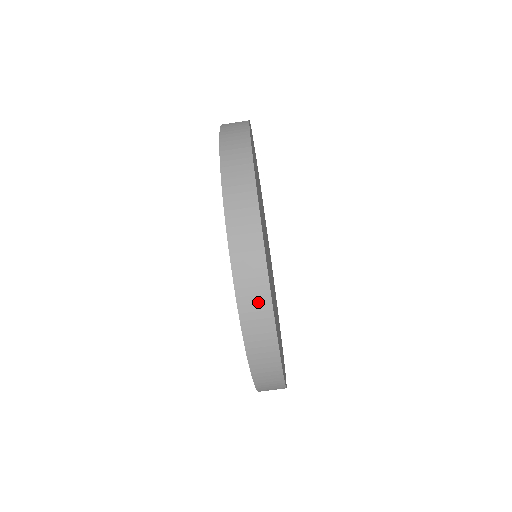
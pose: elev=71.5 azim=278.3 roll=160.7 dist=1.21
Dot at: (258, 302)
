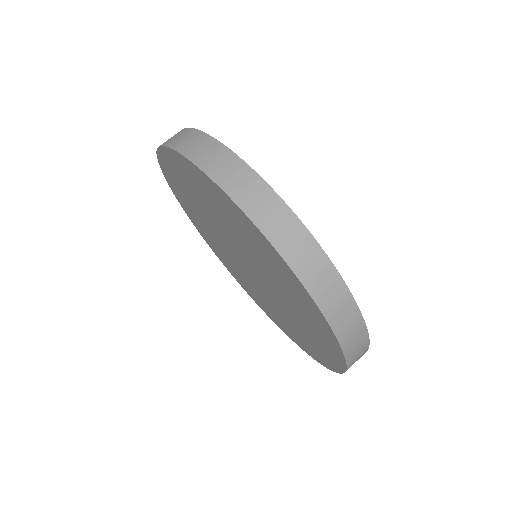
Dot at: (279, 218)
